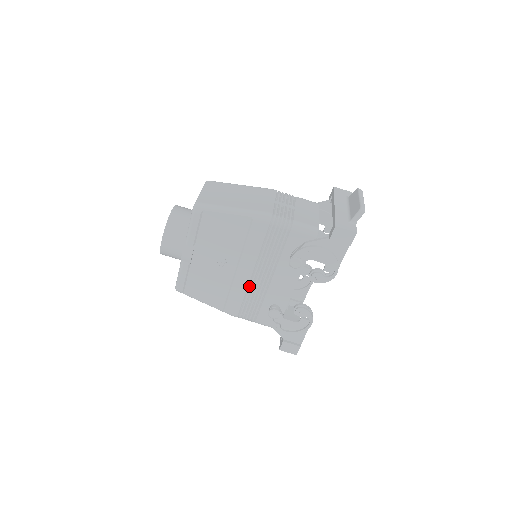
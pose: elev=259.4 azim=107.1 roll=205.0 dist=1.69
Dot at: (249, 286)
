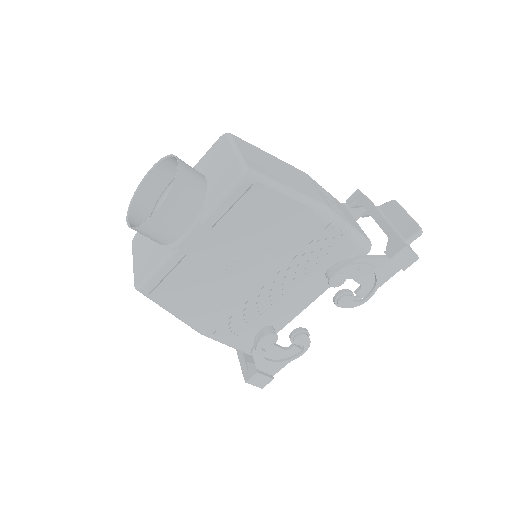
Dot at: (252, 298)
